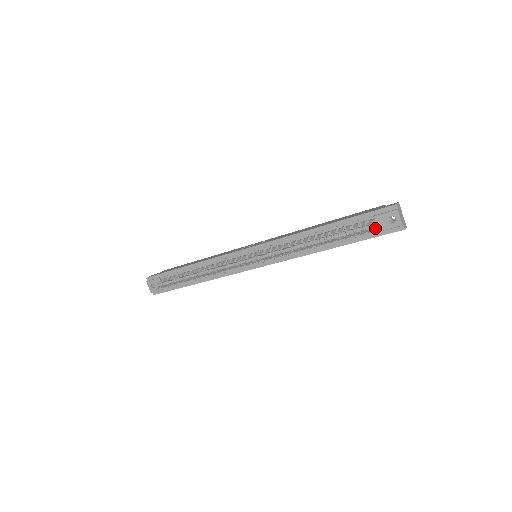
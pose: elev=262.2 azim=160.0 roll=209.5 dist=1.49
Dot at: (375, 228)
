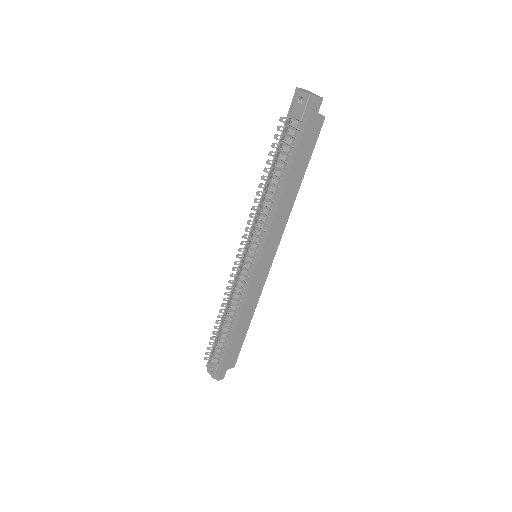
Dot at: (295, 121)
